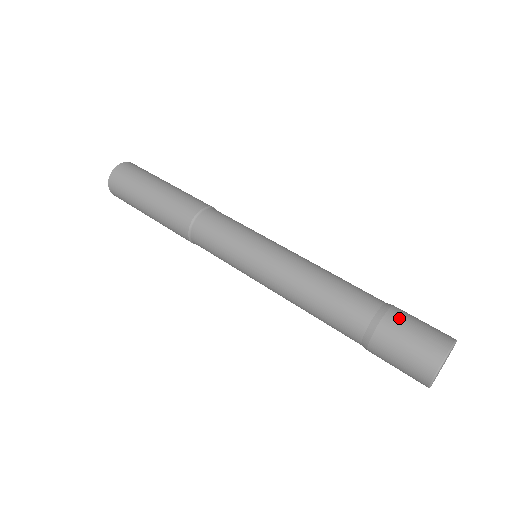
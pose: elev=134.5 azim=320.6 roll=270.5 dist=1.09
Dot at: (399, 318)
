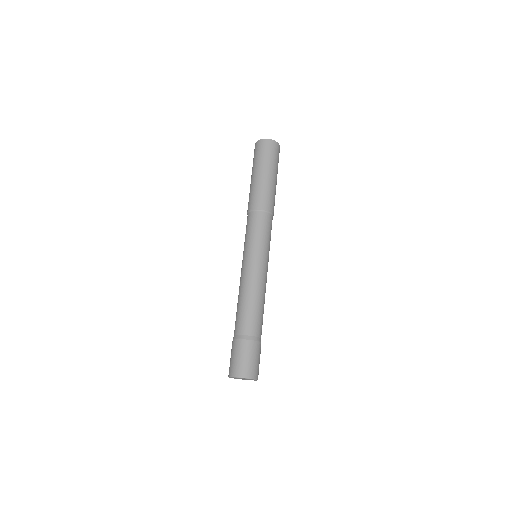
Dot at: (246, 347)
